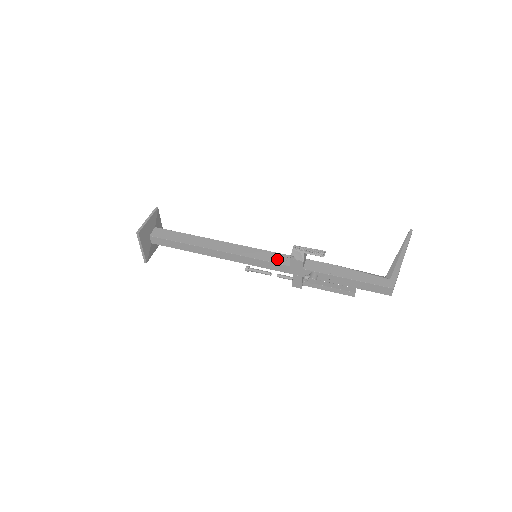
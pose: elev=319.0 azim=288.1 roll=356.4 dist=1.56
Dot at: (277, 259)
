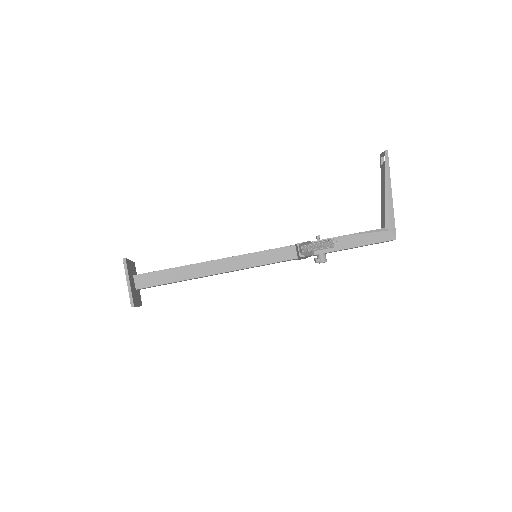
Dot at: (282, 256)
